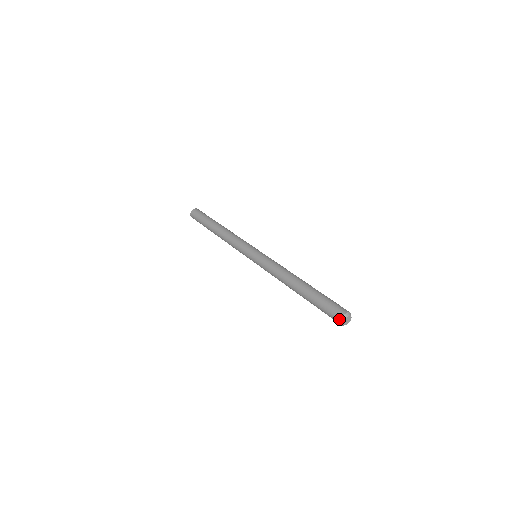
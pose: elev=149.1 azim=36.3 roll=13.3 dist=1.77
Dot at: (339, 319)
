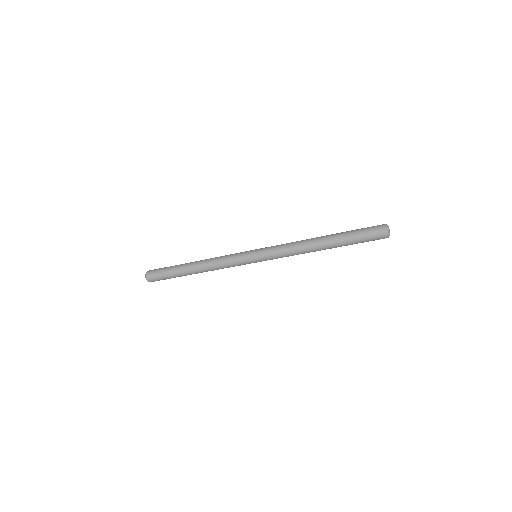
Dot at: (383, 224)
